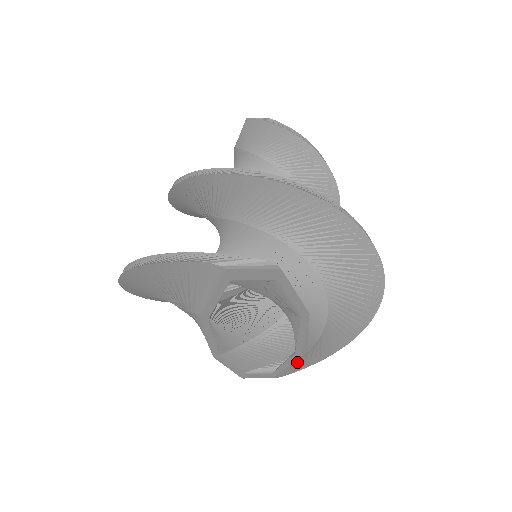
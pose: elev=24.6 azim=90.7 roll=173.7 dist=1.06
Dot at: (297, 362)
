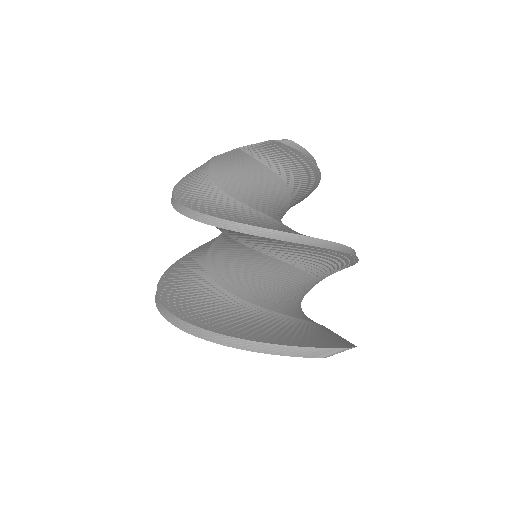
Dot at: occluded
